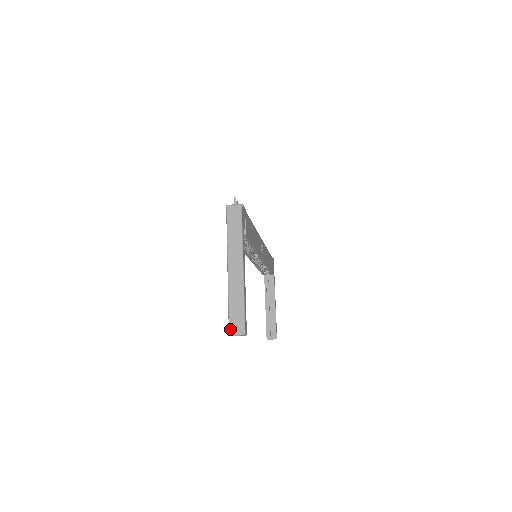
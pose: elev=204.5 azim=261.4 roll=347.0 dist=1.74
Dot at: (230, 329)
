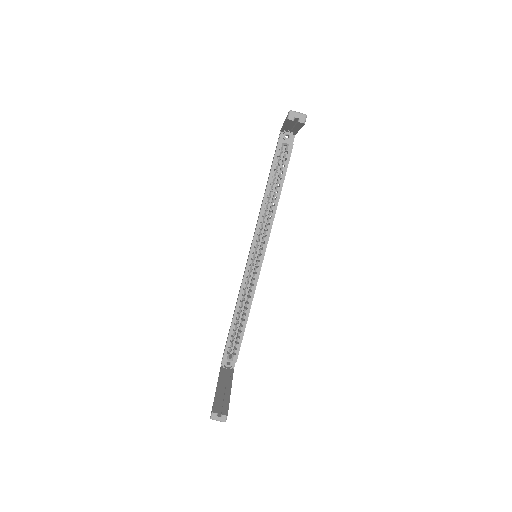
Dot at: (291, 111)
